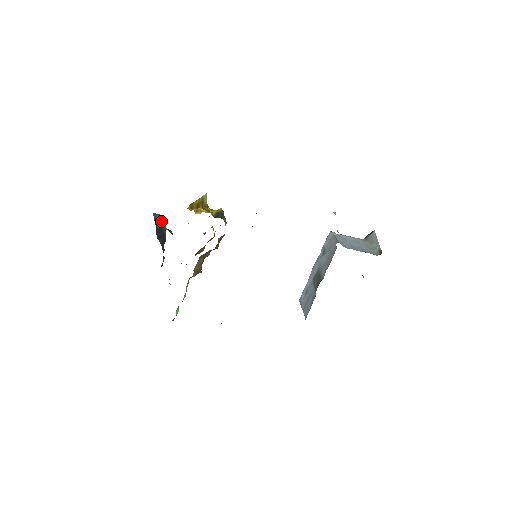
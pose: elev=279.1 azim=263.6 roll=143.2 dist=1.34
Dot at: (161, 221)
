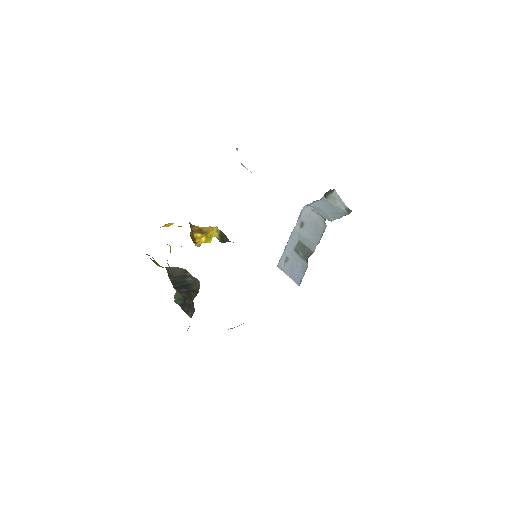
Dot at: (181, 274)
